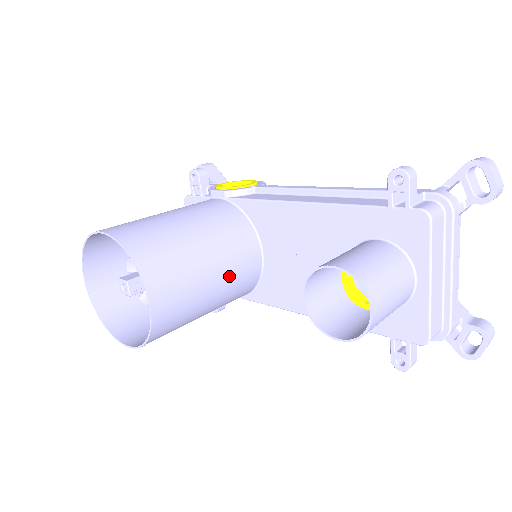
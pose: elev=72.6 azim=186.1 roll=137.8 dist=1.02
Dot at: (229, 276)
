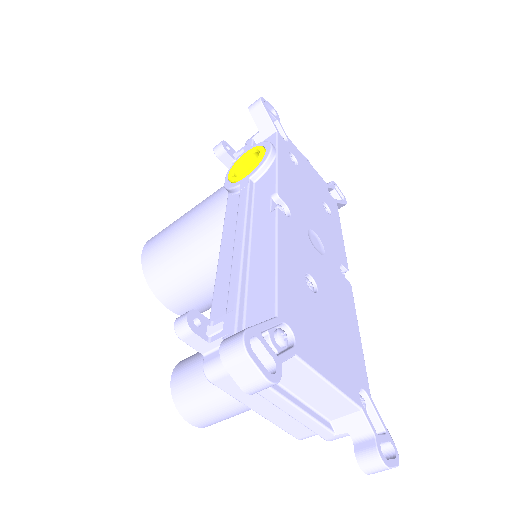
Dot at: occluded
